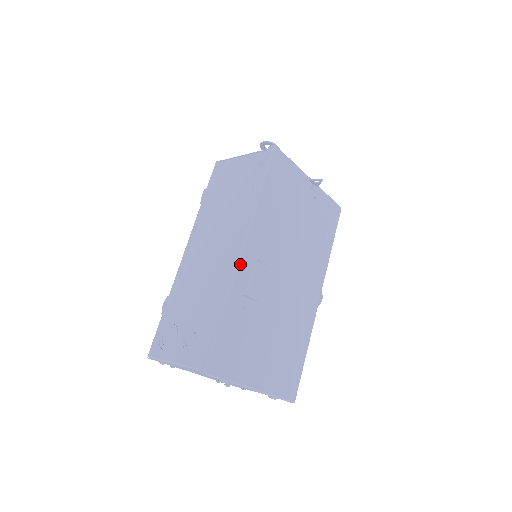
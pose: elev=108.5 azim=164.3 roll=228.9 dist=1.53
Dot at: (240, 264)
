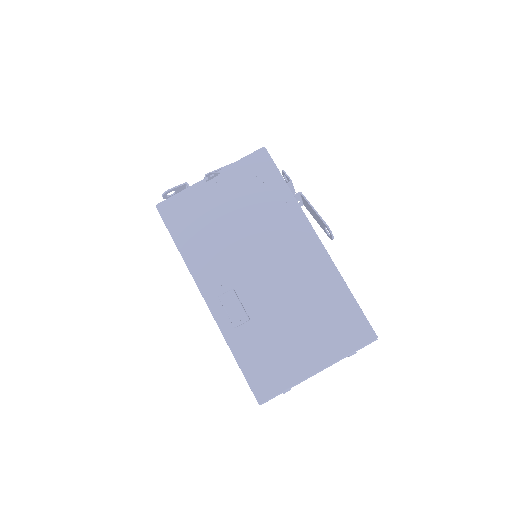
Dot at: (213, 312)
